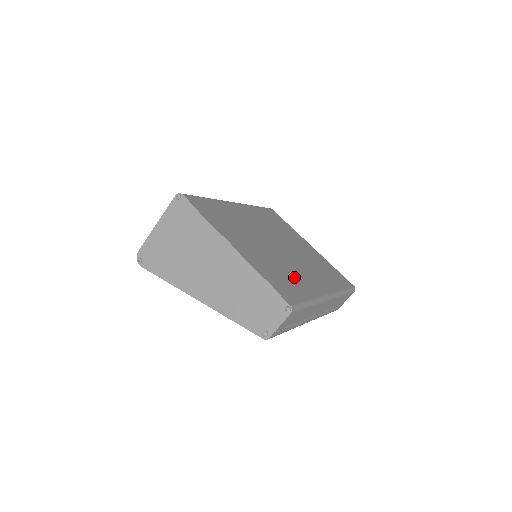
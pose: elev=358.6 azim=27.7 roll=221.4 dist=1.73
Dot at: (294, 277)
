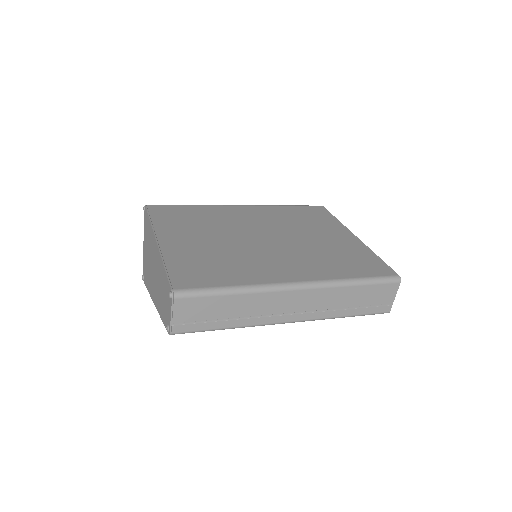
Dot at: (238, 265)
